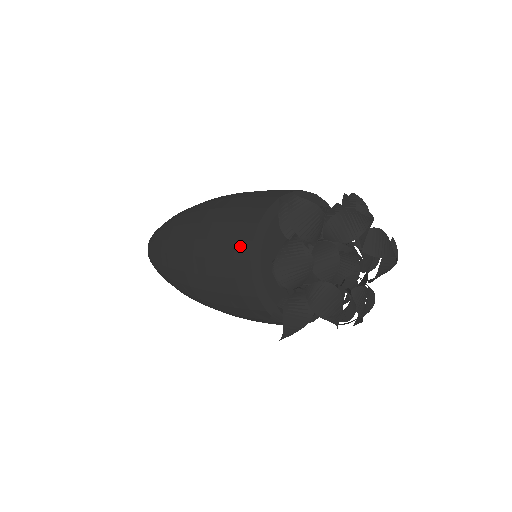
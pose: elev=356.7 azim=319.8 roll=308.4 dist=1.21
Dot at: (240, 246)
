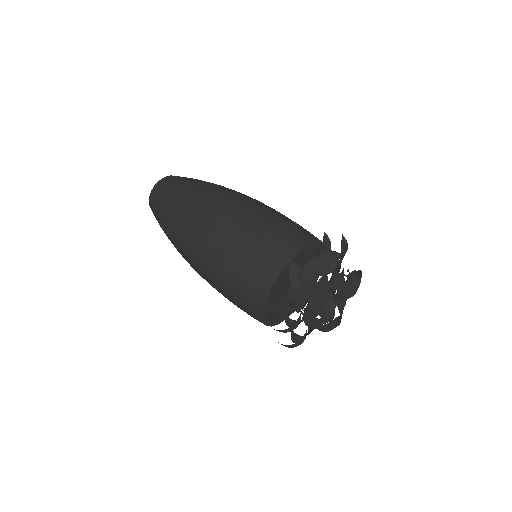
Dot at: occluded
